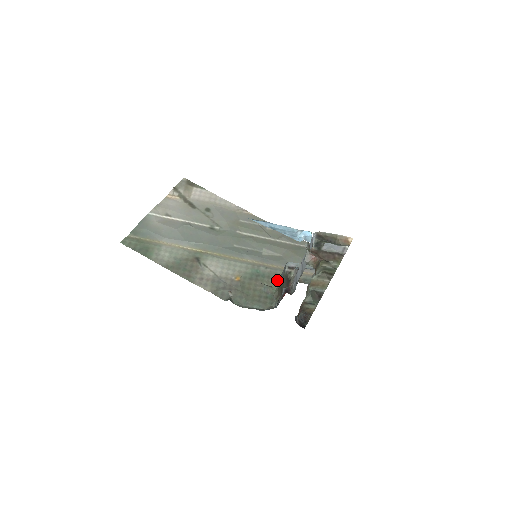
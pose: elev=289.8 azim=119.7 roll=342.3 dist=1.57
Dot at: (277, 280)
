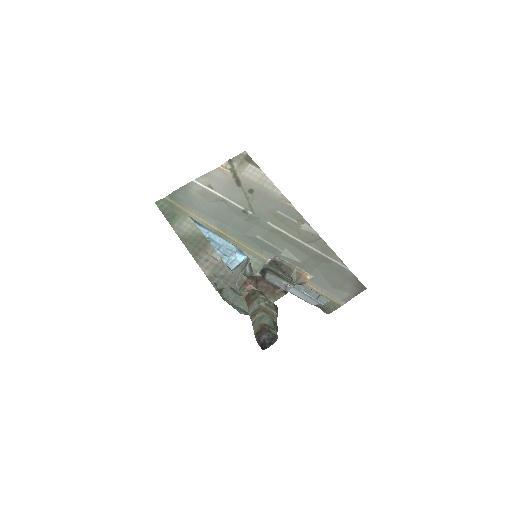
Dot at: occluded
